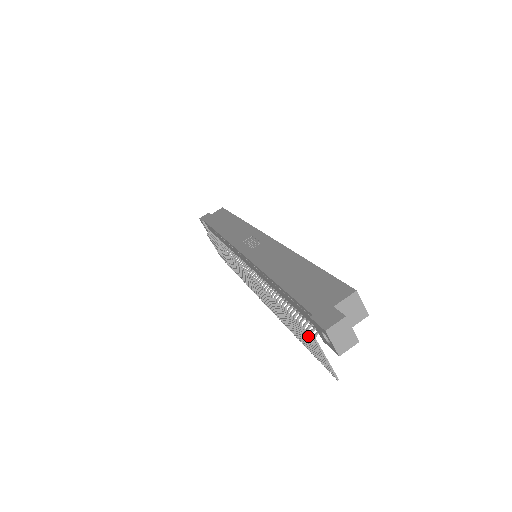
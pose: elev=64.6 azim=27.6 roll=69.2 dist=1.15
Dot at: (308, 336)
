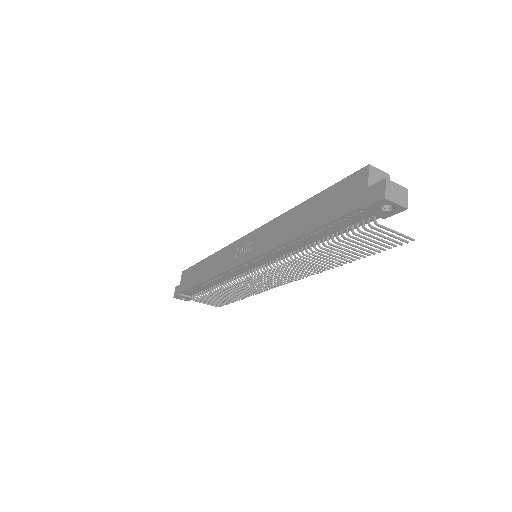
Dot at: (367, 234)
